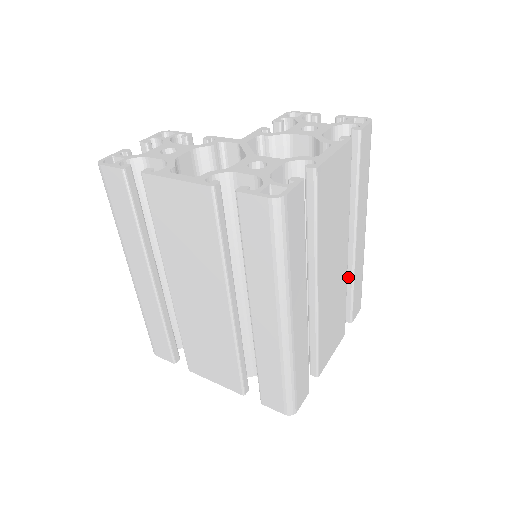
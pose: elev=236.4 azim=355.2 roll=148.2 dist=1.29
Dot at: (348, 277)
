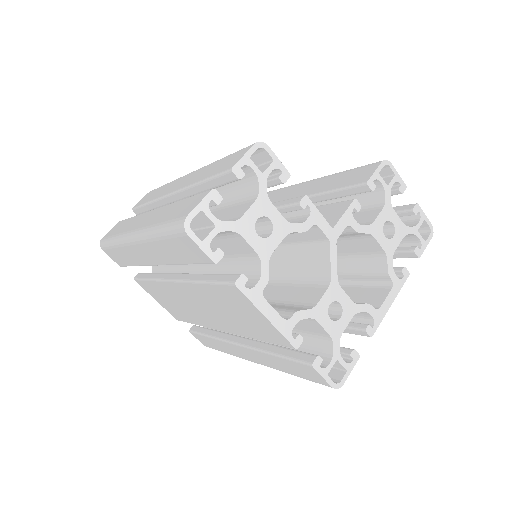
Dot at: occluded
